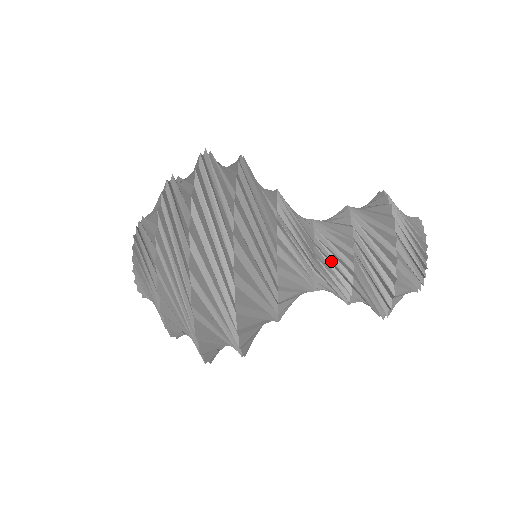
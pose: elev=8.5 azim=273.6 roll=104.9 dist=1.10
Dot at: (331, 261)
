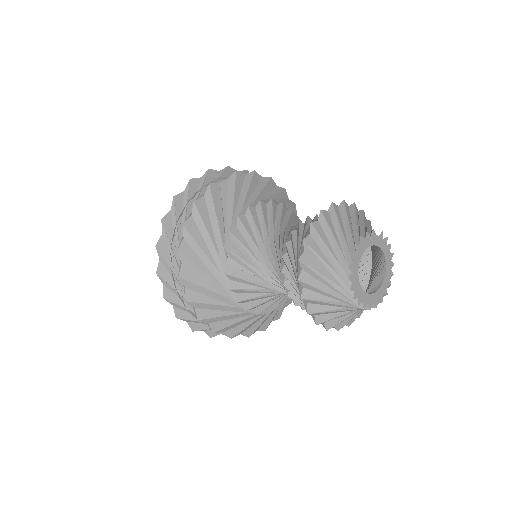
Dot at: occluded
